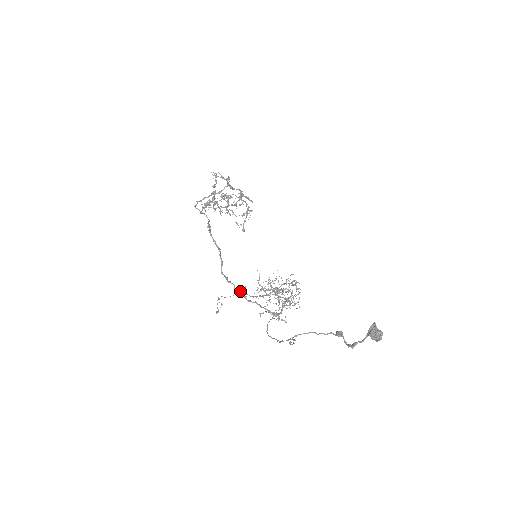
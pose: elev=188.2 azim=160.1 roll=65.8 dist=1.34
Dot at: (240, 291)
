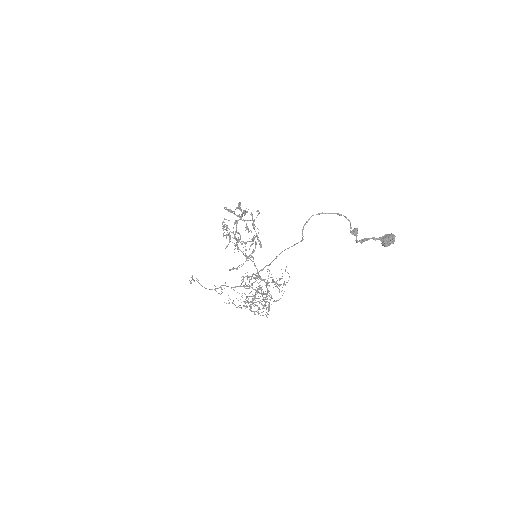
Dot at: (216, 288)
